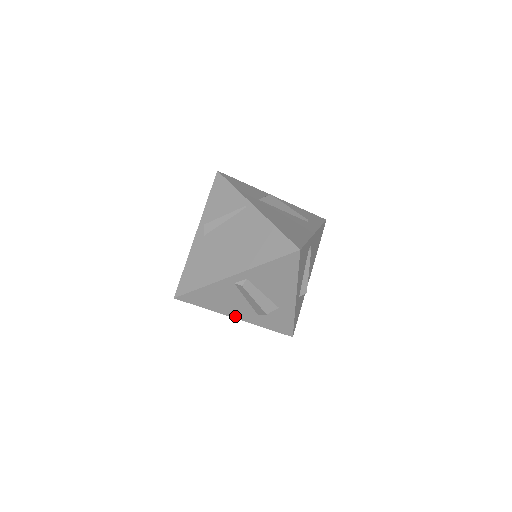
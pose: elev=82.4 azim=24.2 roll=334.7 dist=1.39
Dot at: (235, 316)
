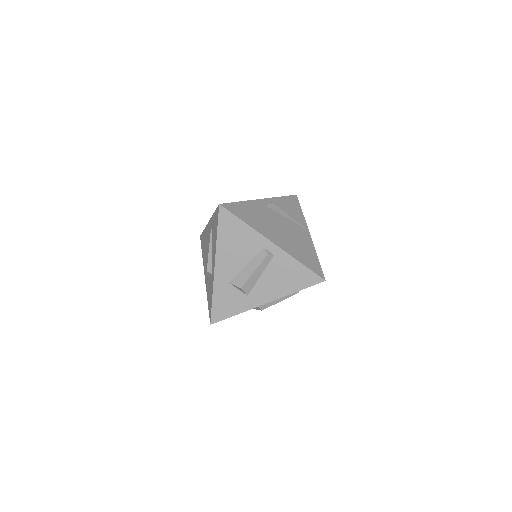
Dot at: (218, 264)
